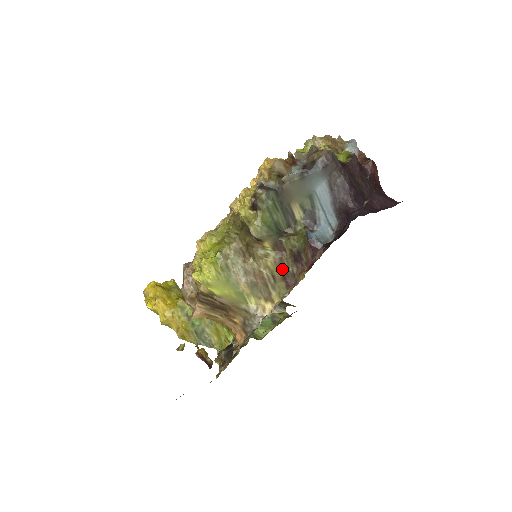
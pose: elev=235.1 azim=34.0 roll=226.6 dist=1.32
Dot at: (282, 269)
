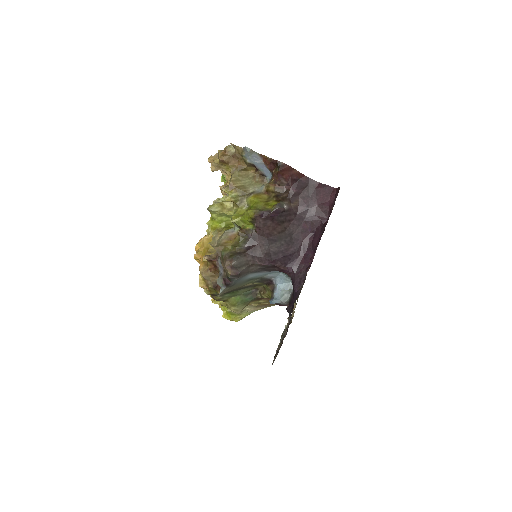
Dot at: occluded
